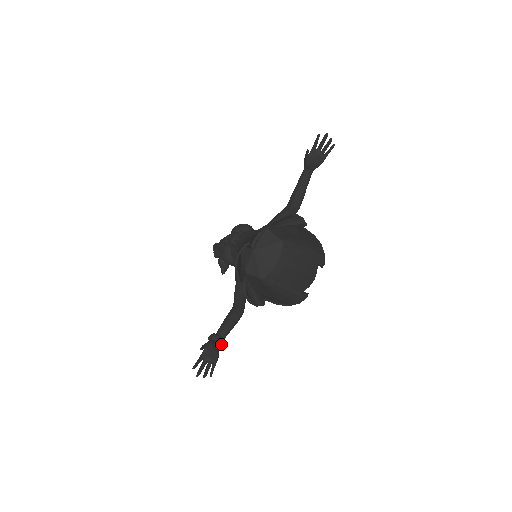
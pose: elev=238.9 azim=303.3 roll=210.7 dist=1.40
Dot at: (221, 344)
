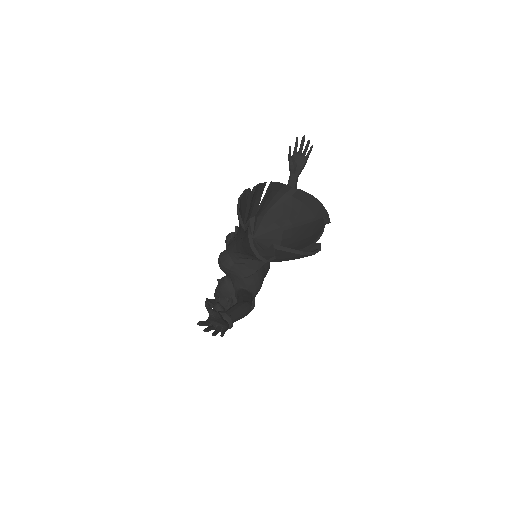
Dot at: (230, 320)
